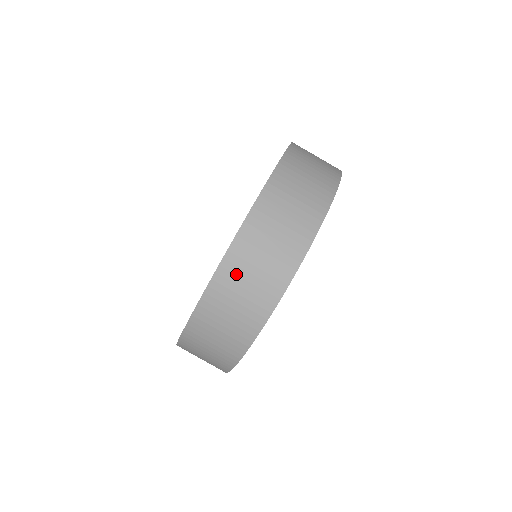
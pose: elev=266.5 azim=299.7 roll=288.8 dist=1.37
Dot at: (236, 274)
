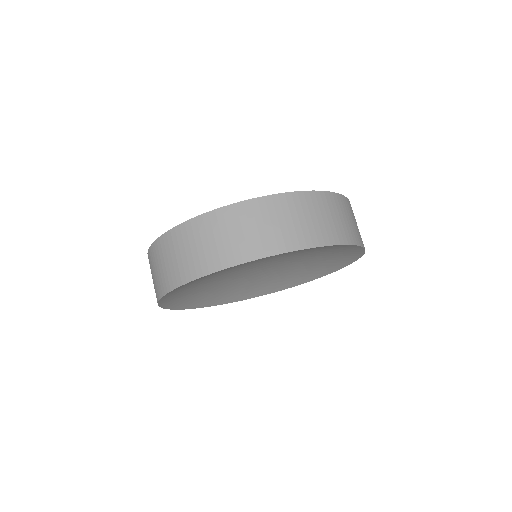
Dot at: (178, 242)
